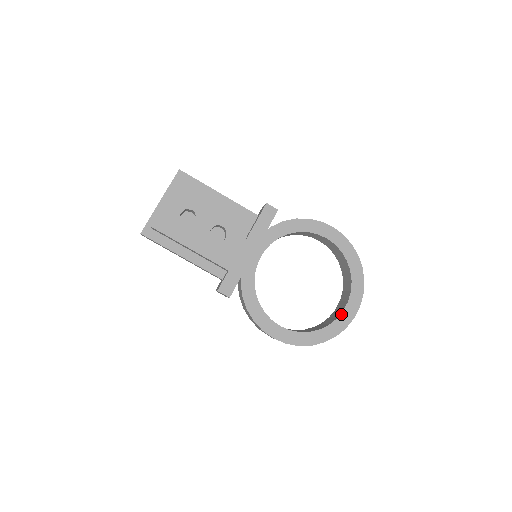
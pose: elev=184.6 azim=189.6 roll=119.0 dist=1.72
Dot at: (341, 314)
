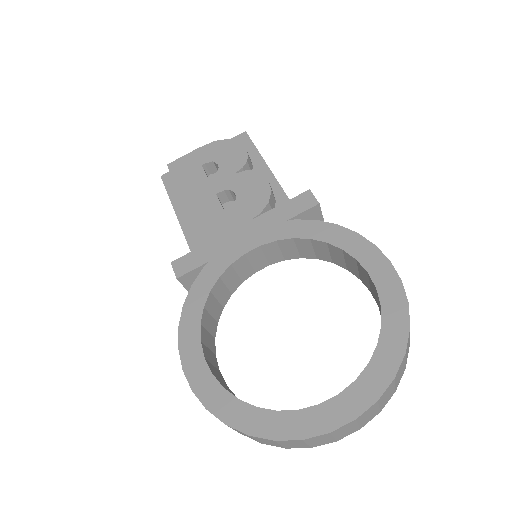
Dot at: (310, 407)
